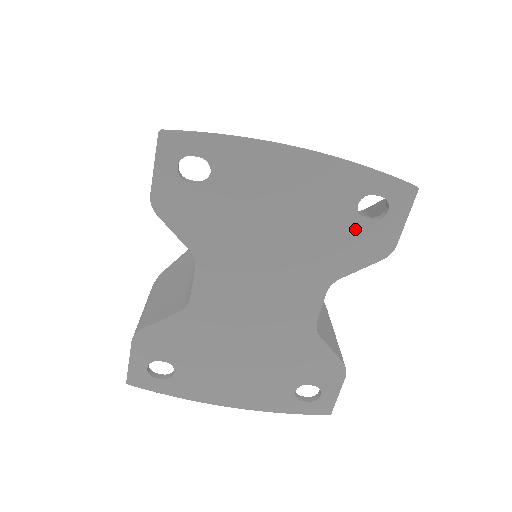
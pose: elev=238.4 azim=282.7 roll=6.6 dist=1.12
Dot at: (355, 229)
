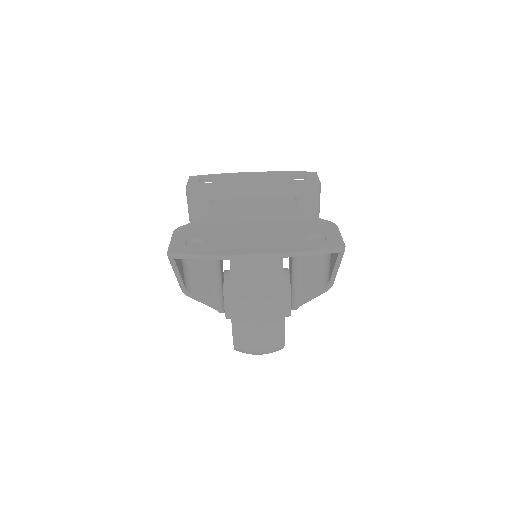
Dot at: (295, 183)
